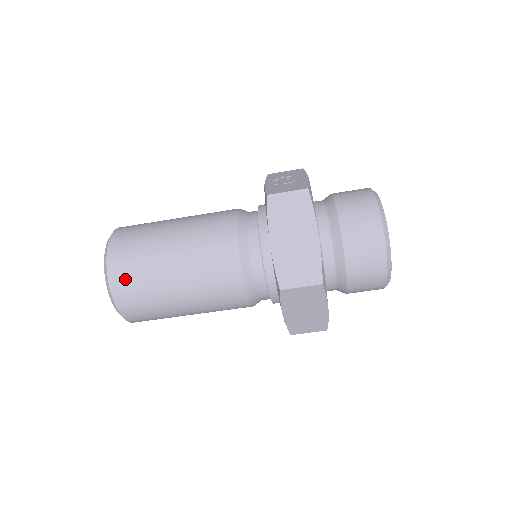
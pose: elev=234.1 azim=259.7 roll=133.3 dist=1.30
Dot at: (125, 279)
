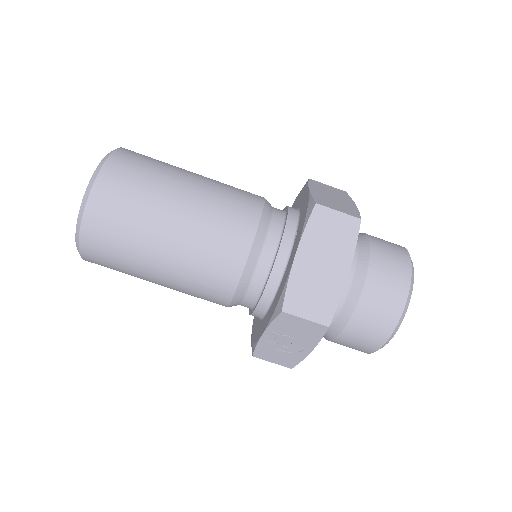
Dot at: (133, 158)
